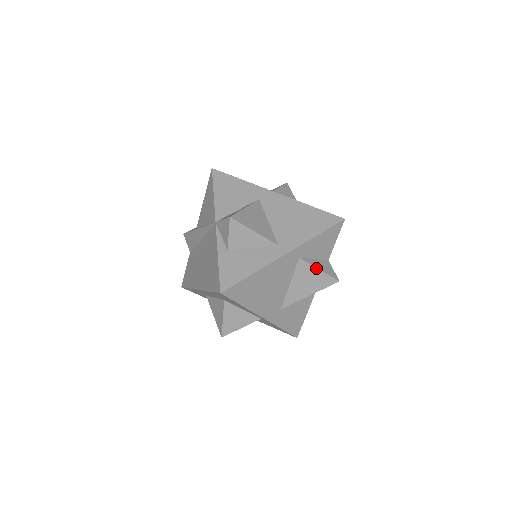
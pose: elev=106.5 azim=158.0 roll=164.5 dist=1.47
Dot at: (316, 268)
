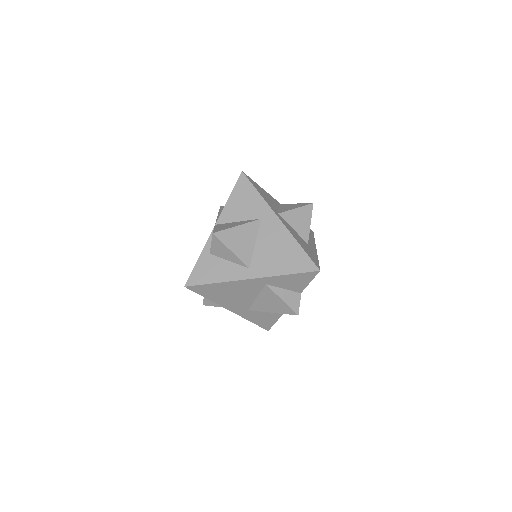
Dot at: (279, 297)
